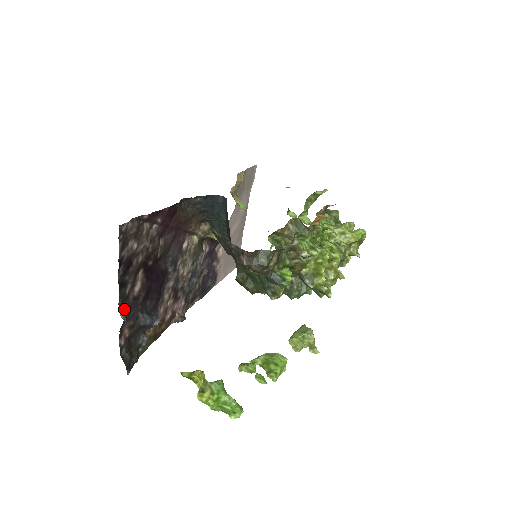
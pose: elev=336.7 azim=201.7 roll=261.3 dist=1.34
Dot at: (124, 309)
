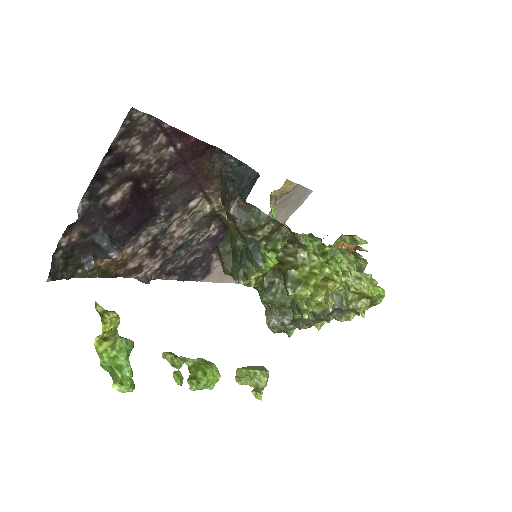
Dot at: (87, 207)
